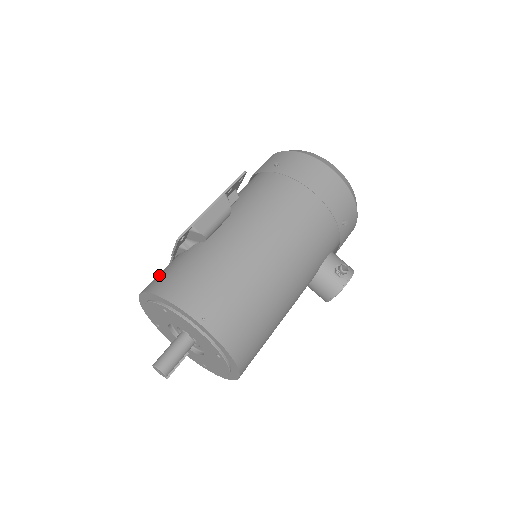
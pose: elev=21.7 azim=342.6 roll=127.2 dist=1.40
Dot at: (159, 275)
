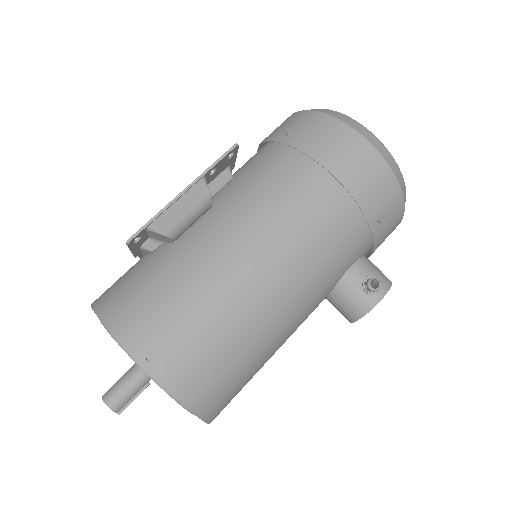
Dot at: (114, 283)
